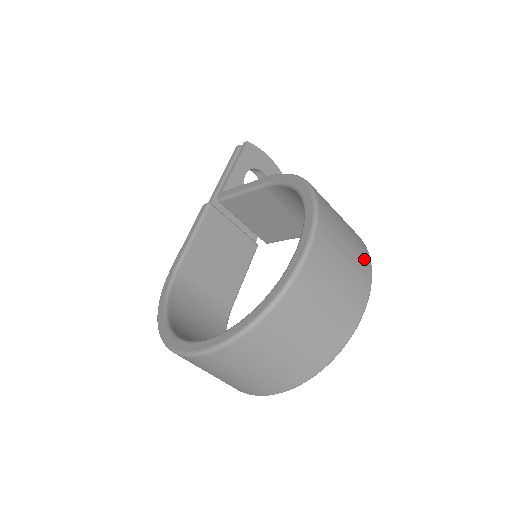
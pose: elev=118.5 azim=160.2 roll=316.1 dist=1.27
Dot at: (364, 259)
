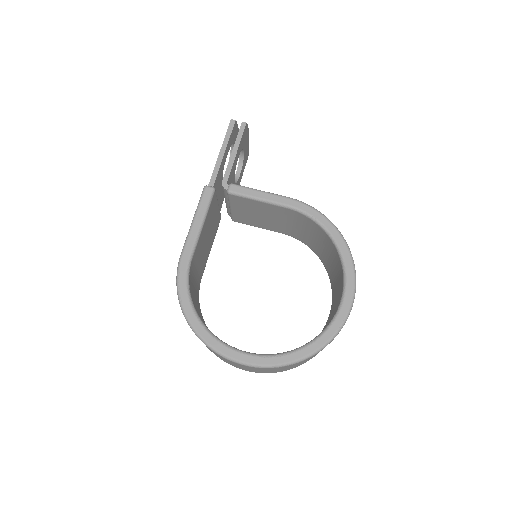
Dot at: occluded
